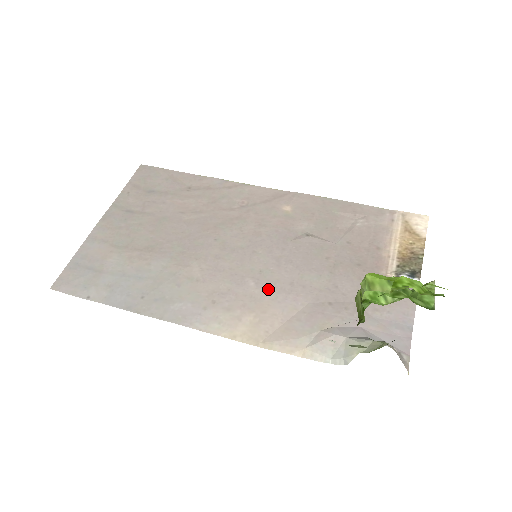
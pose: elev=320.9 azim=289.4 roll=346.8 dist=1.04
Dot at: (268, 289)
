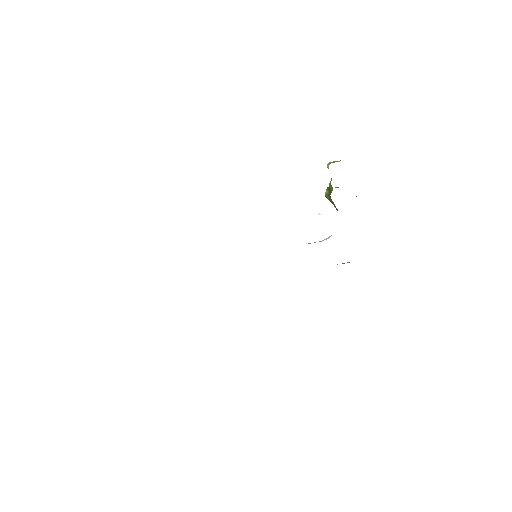
Dot at: occluded
